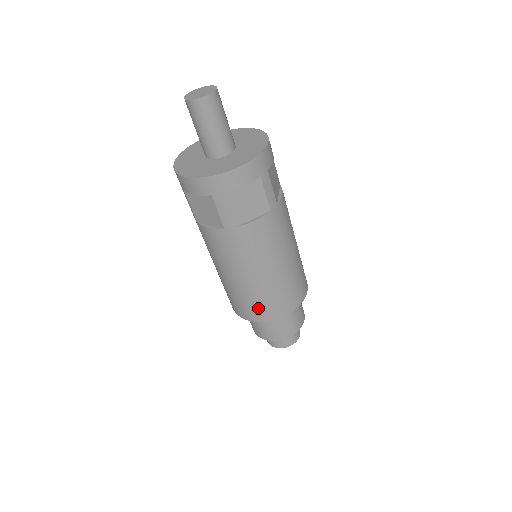
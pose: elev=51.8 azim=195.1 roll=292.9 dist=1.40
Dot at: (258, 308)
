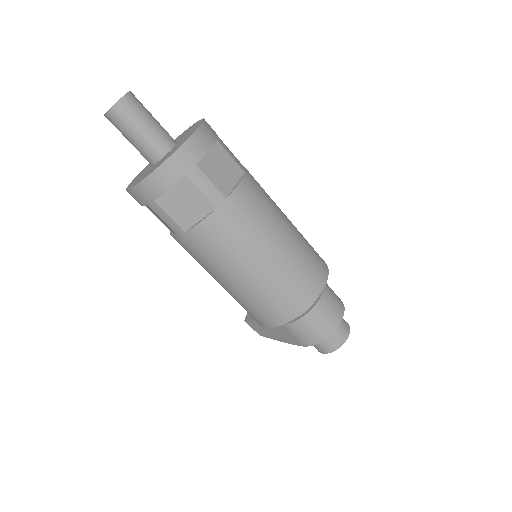
Dot at: (297, 290)
